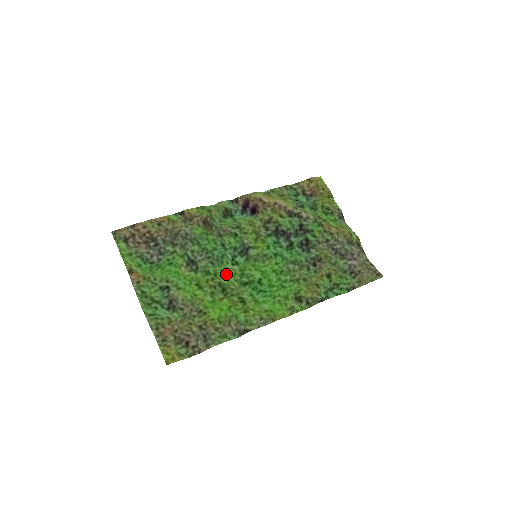
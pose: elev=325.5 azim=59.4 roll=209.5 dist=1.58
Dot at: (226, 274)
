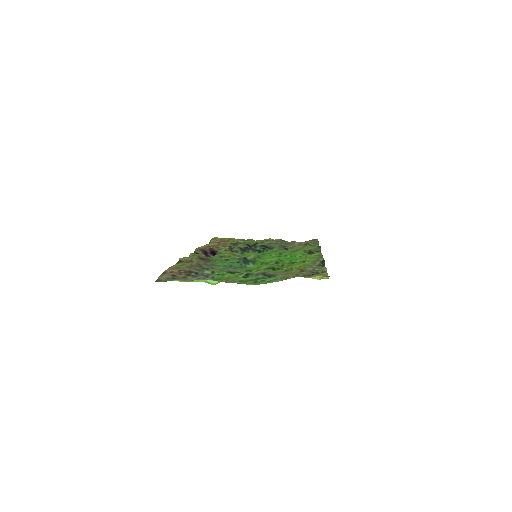
Dot at: (259, 267)
